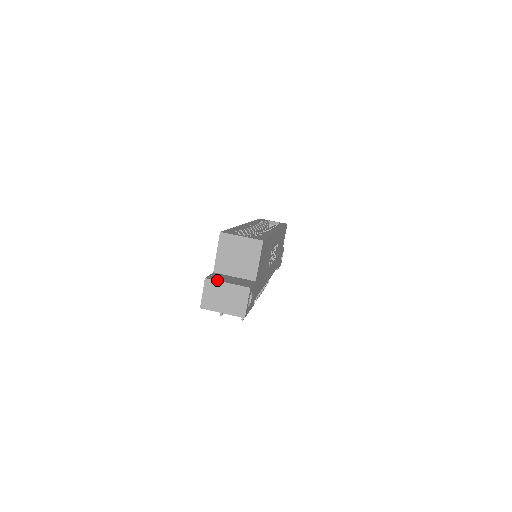
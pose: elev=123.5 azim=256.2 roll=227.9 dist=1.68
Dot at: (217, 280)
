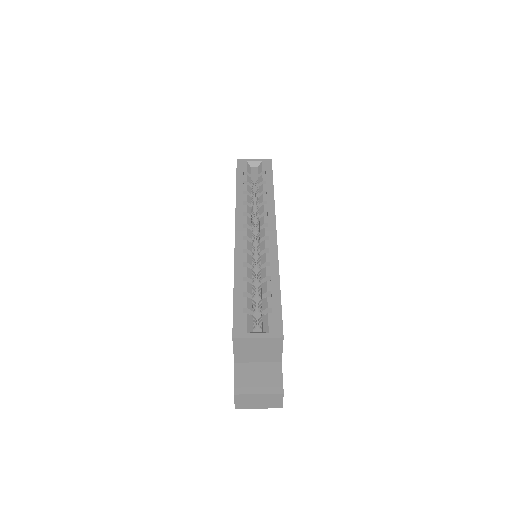
Dot at: (247, 393)
